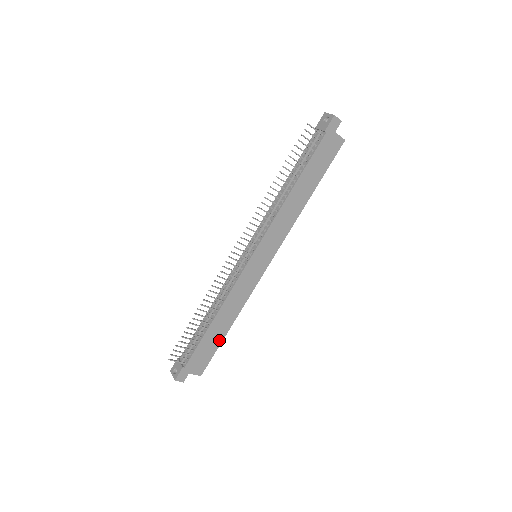
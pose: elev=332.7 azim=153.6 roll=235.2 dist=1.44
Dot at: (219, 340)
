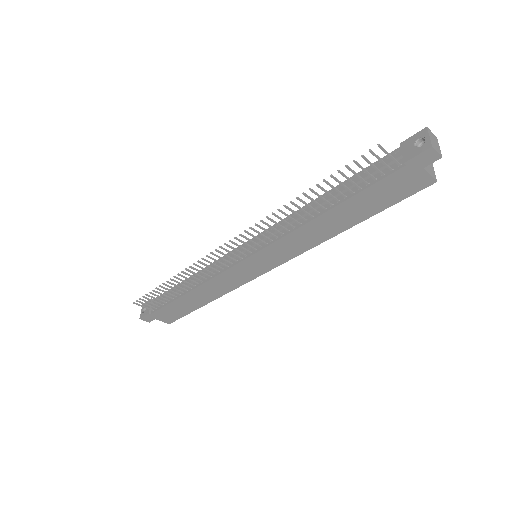
Dot at: (193, 308)
